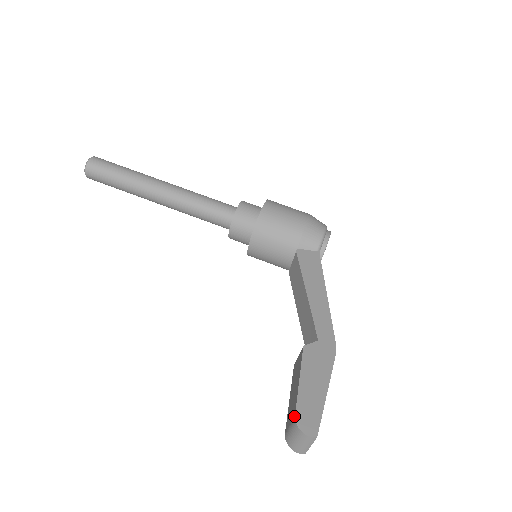
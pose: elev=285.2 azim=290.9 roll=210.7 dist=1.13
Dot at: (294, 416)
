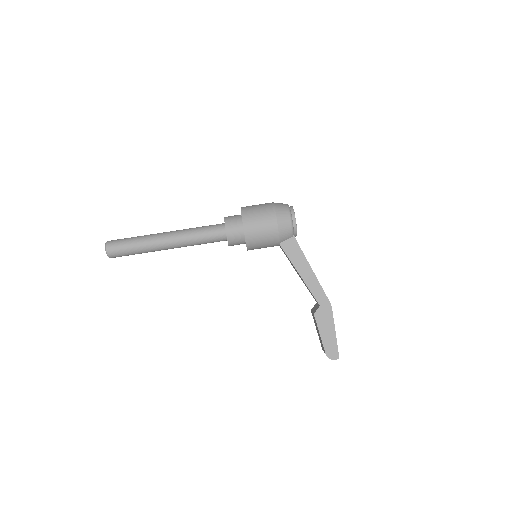
Dot at: occluded
